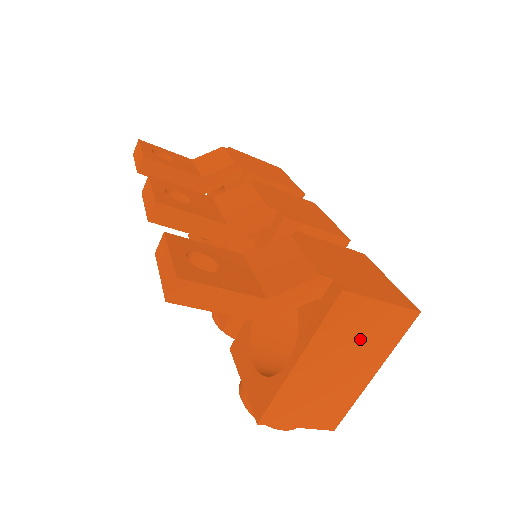
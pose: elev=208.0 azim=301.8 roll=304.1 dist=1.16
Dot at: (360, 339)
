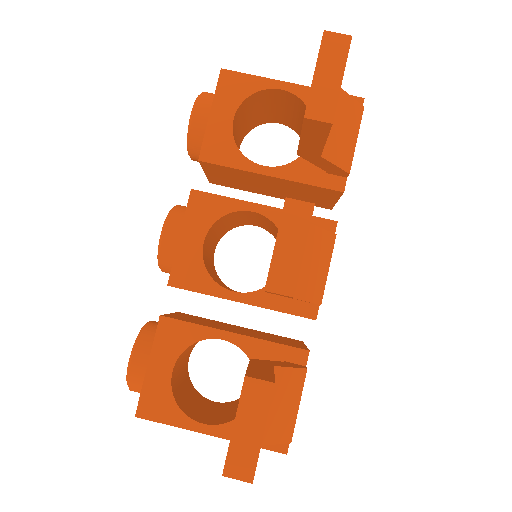
Dot at: occluded
